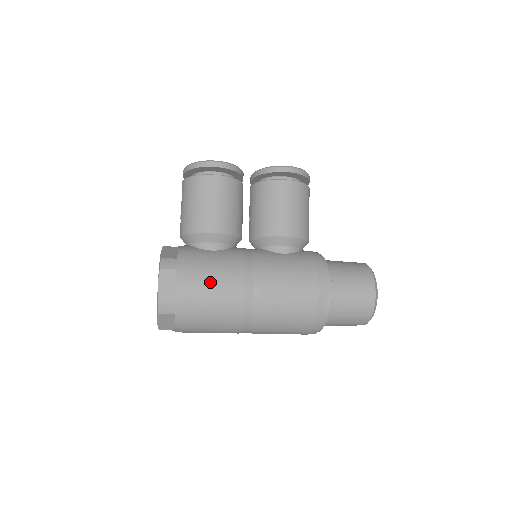
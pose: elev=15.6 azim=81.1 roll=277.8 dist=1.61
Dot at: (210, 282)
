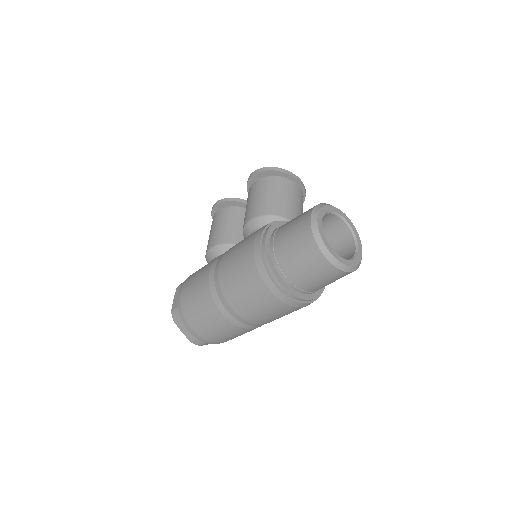
Dot at: (193, 280)
